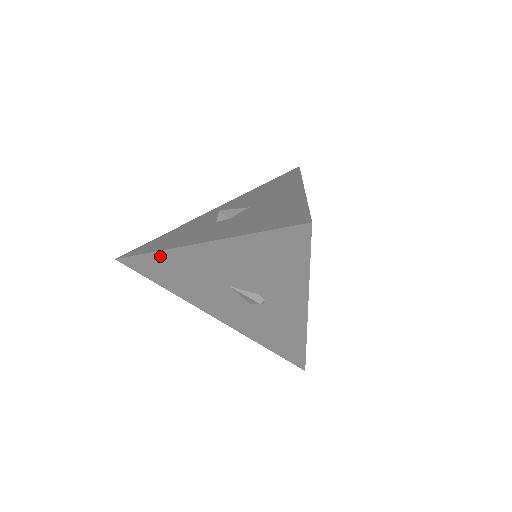
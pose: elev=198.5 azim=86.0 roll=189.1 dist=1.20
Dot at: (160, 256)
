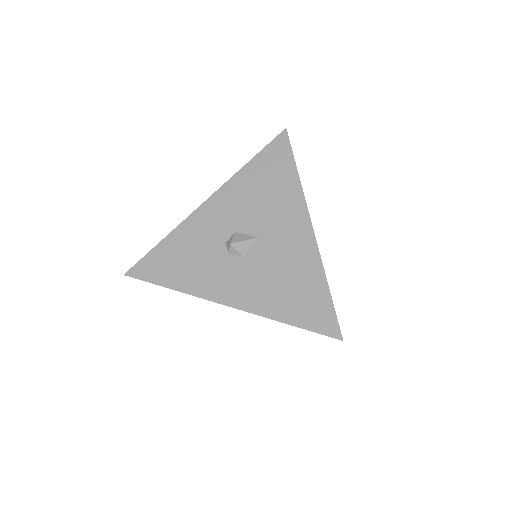
Dot at: (181, 291)
